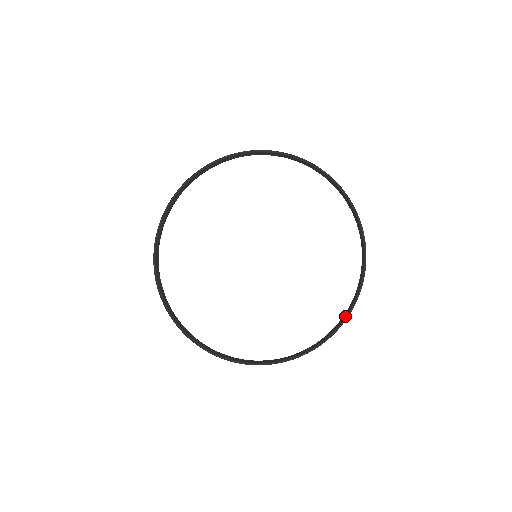
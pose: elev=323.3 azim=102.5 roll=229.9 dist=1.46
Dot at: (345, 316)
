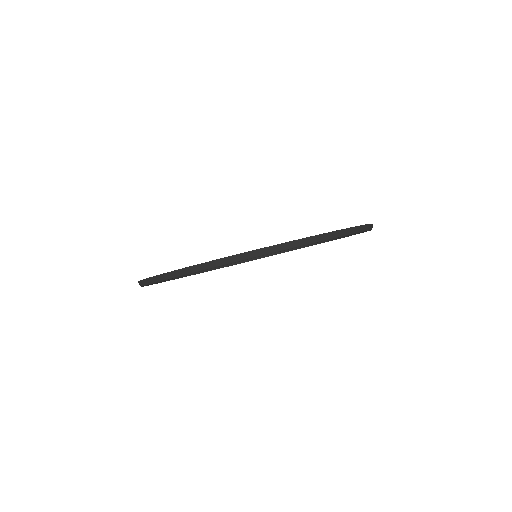
Dot at: (287, 243)
